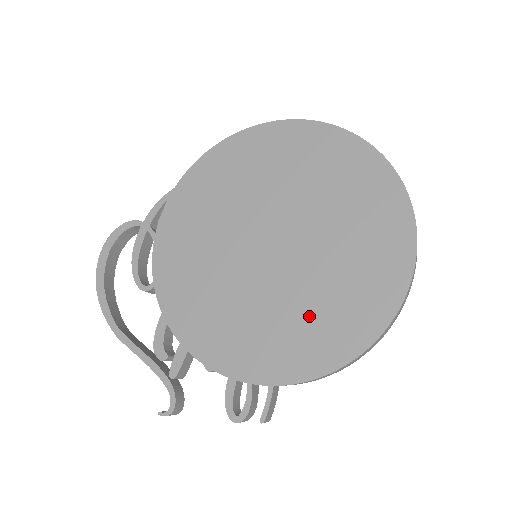
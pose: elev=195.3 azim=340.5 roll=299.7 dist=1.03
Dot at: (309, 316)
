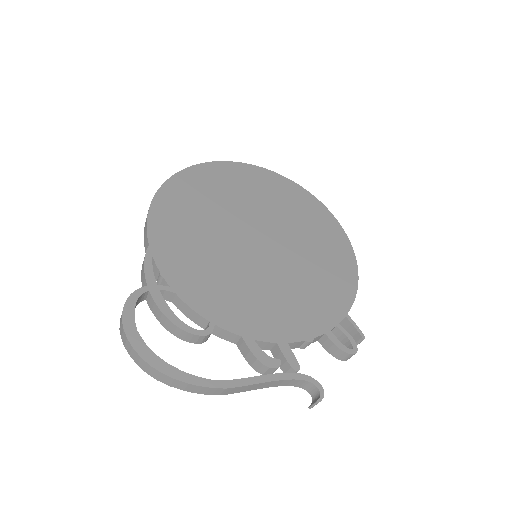
Dot at: (320, 264)
